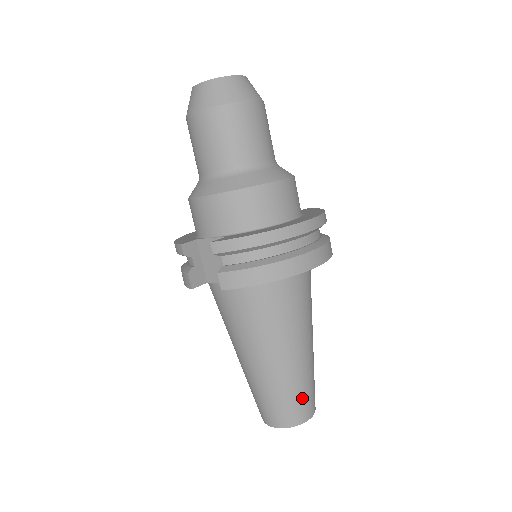
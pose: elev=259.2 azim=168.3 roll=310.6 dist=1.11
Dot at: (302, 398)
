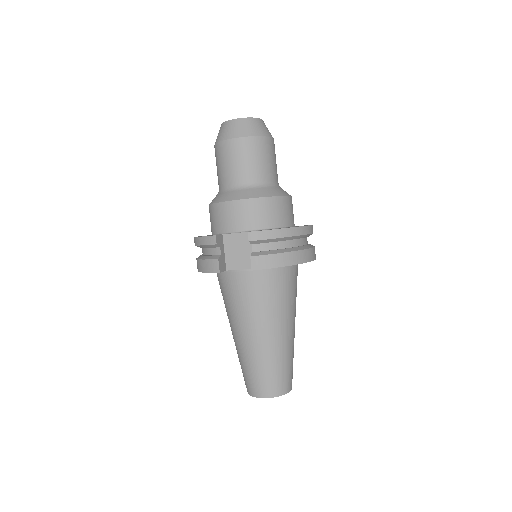
Dot at: (289, 370)
